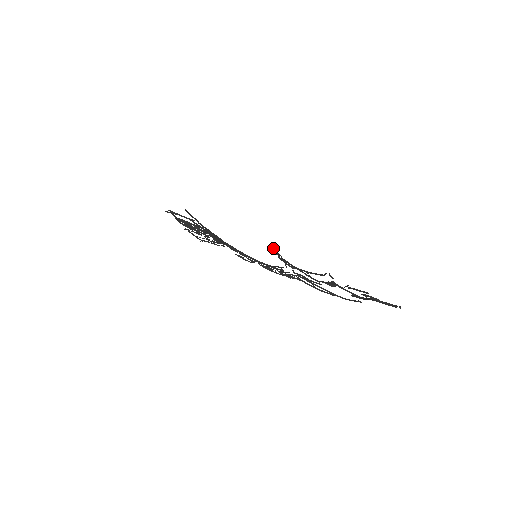
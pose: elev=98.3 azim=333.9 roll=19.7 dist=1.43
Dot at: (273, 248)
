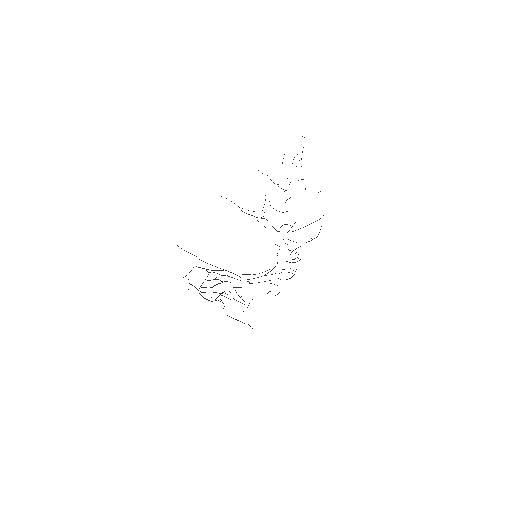
Dot at: occluded
